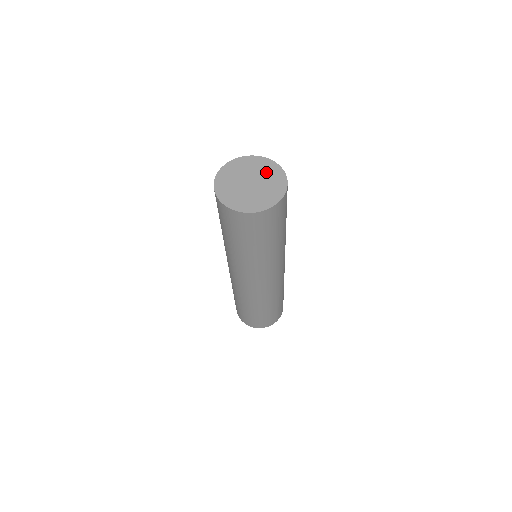
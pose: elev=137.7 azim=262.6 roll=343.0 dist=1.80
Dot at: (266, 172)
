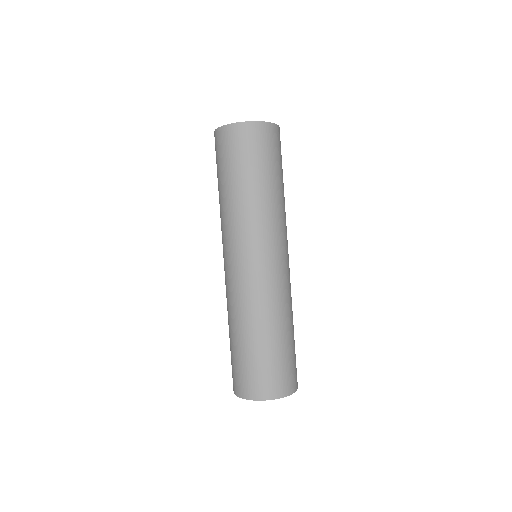
Dot at: occluded
